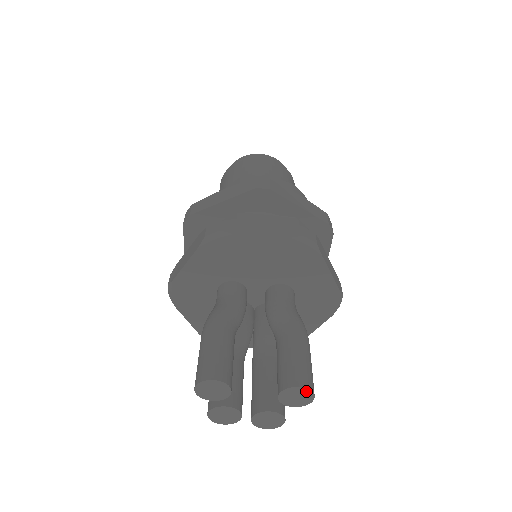
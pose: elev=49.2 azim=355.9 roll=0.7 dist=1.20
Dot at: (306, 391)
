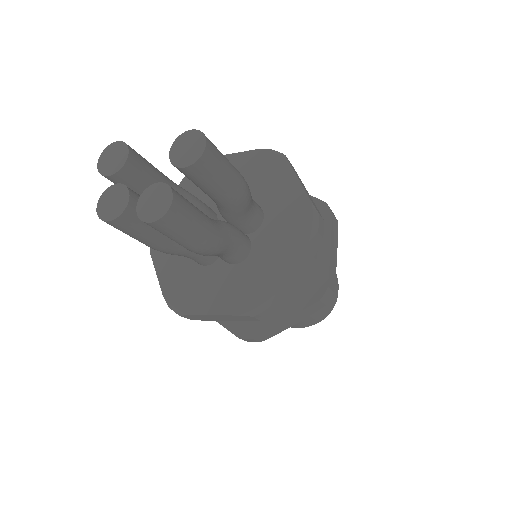
Dot at: (198, 135)
